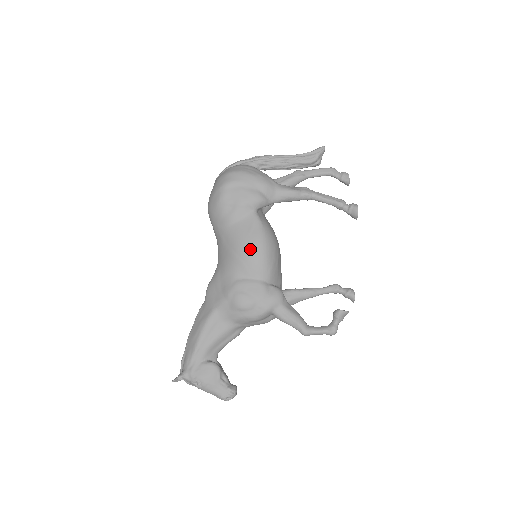
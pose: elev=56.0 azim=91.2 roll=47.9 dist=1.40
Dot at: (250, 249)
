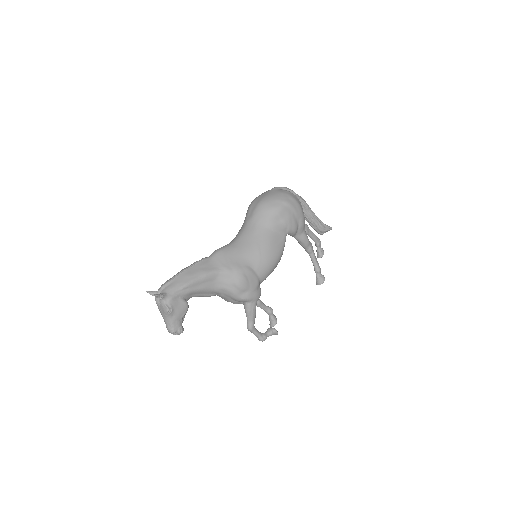
Dot at: (271, 255)
